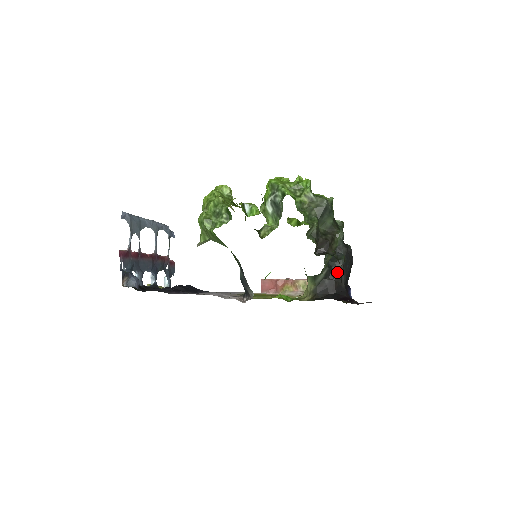
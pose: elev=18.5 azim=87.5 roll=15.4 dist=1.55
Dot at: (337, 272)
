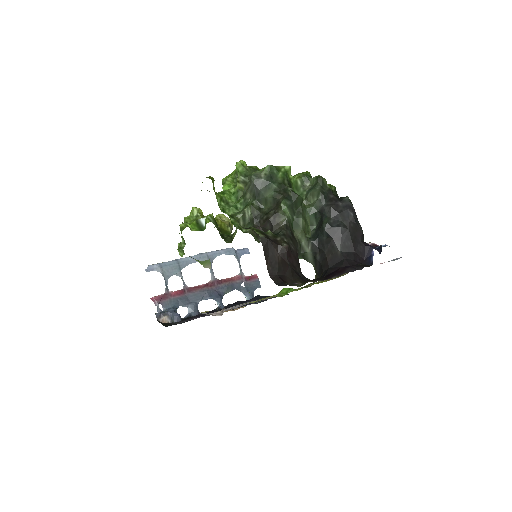
Dot at: (325, 241)
